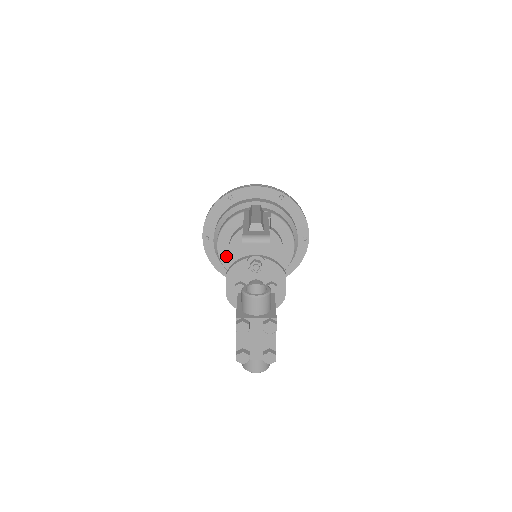
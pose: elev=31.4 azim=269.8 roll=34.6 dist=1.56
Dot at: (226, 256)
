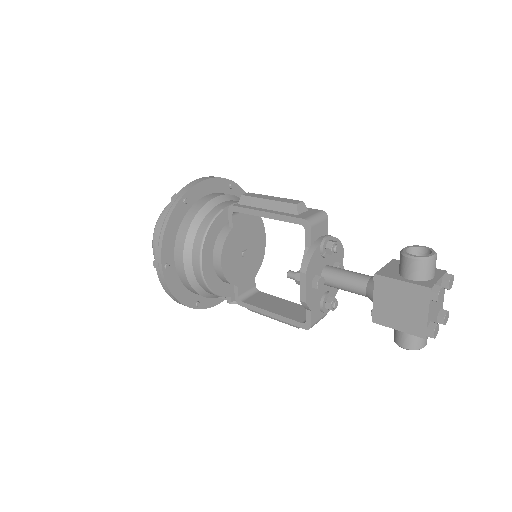
Dot at: (211, 275)
